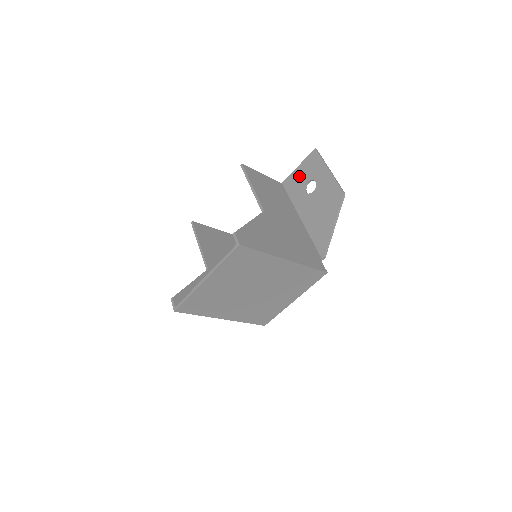
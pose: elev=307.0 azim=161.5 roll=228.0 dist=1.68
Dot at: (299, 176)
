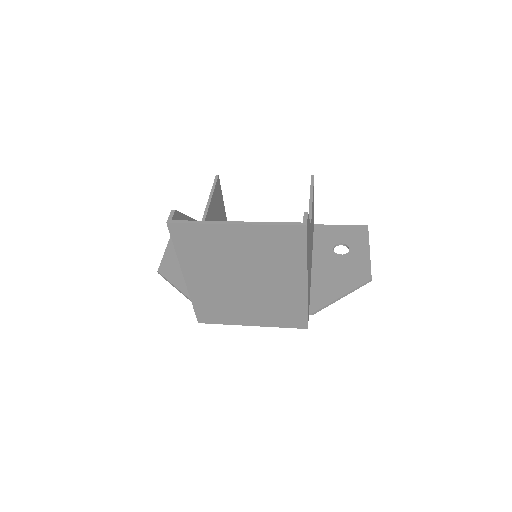
Dot at: (336, 232)
